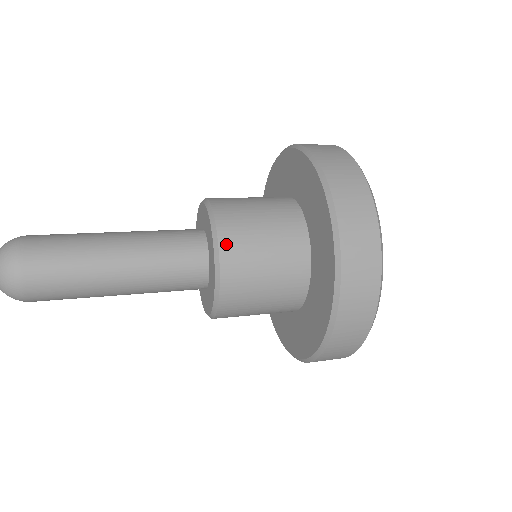
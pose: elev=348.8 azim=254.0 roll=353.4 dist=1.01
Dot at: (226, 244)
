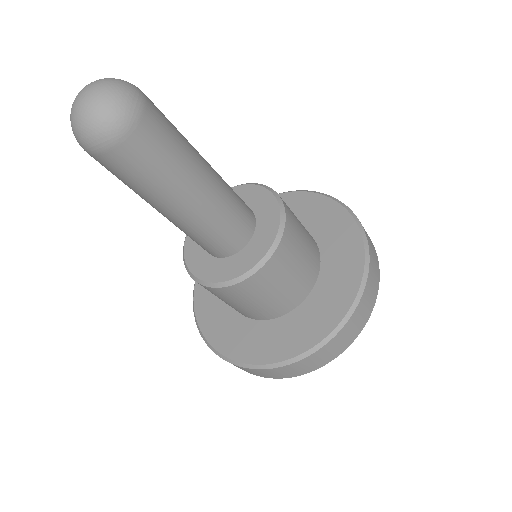
Dot at: occluded
